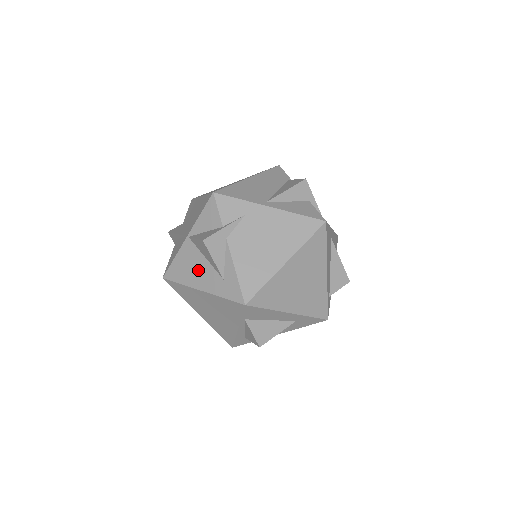
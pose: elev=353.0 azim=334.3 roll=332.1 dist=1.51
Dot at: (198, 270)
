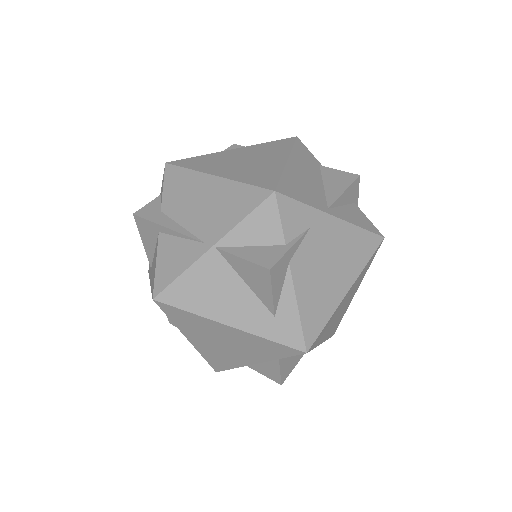
Dot at: (228, 298)
